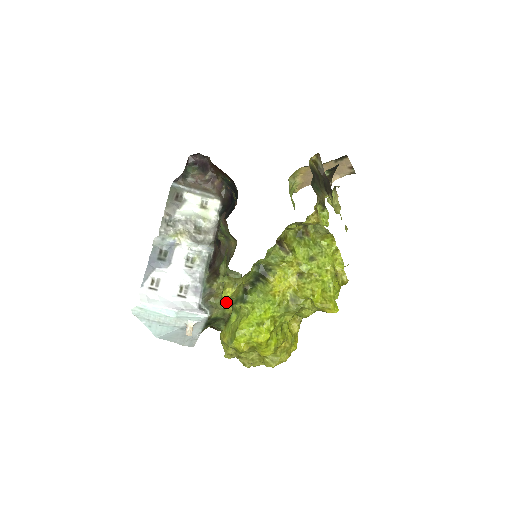
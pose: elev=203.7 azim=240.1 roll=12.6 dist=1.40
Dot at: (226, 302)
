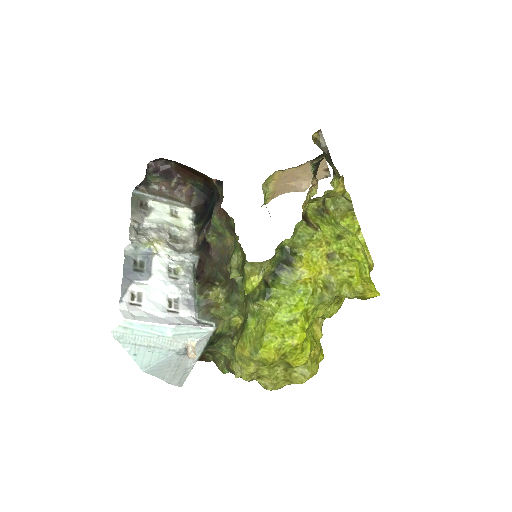
Dot at: (232, 311)
